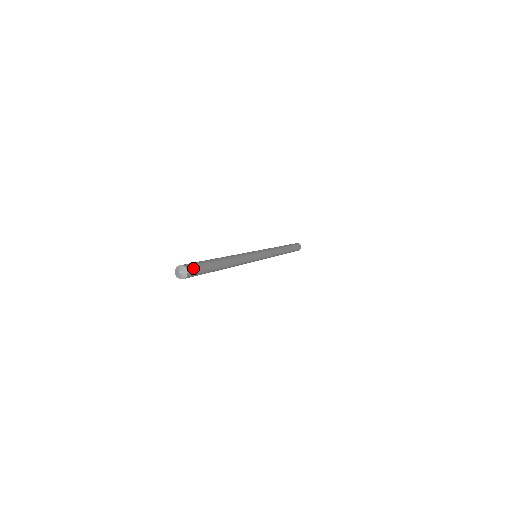
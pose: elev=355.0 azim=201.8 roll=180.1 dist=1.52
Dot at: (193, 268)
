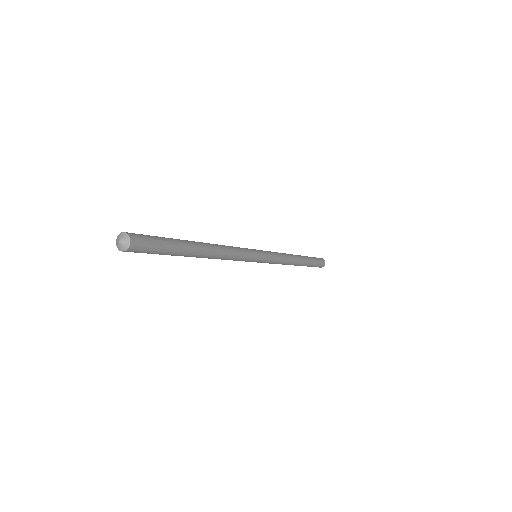
Dot at: (141, 237)
